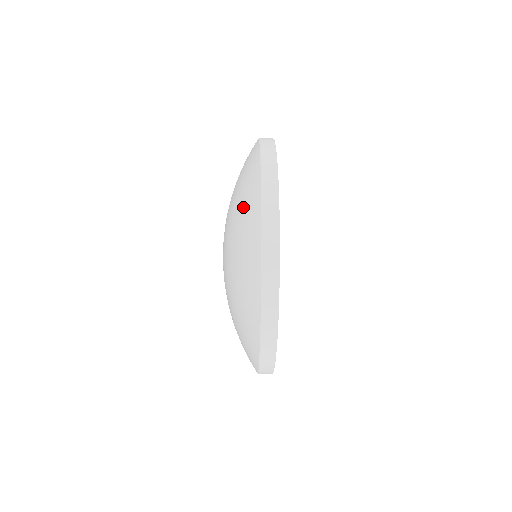
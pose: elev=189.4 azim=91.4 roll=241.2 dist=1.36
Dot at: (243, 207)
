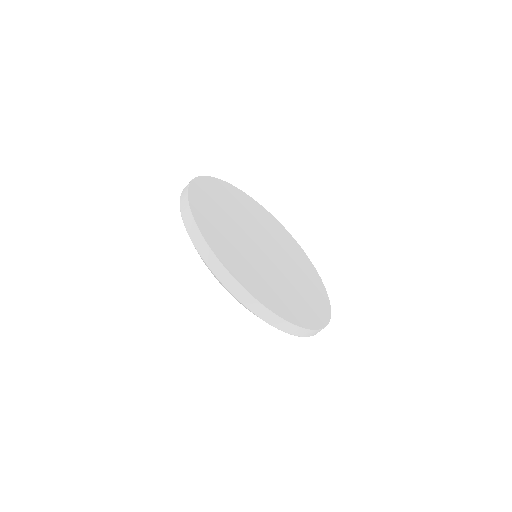
Dot at: occluded
